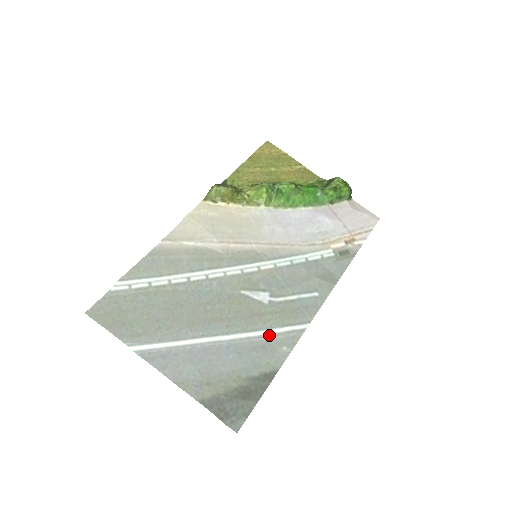
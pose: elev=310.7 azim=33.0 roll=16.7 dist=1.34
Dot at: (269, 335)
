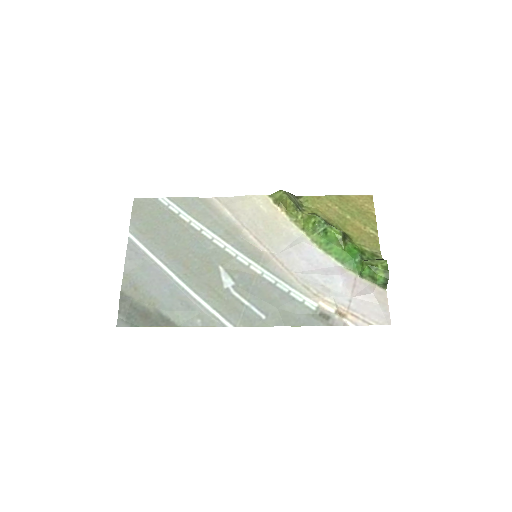
Dot at: (201, 304)
